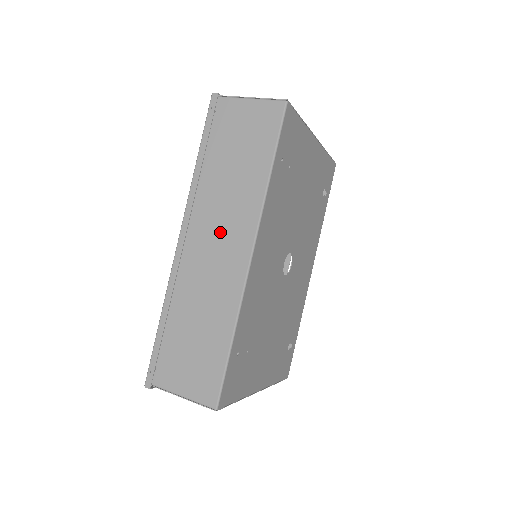
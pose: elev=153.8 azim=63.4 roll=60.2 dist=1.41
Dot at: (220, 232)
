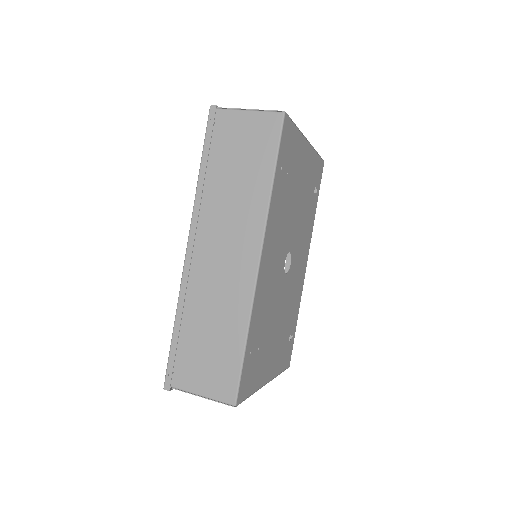
Dot at: (227, 240)
